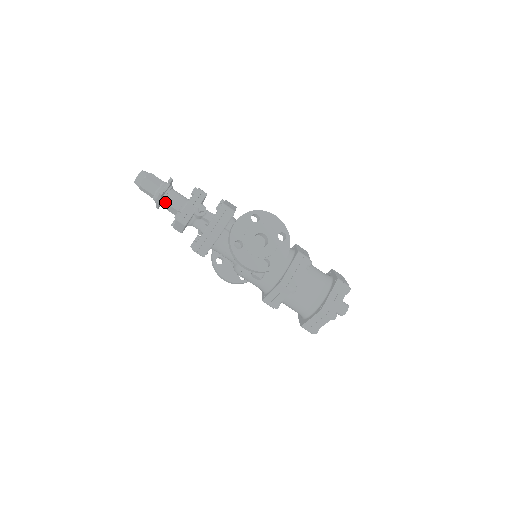
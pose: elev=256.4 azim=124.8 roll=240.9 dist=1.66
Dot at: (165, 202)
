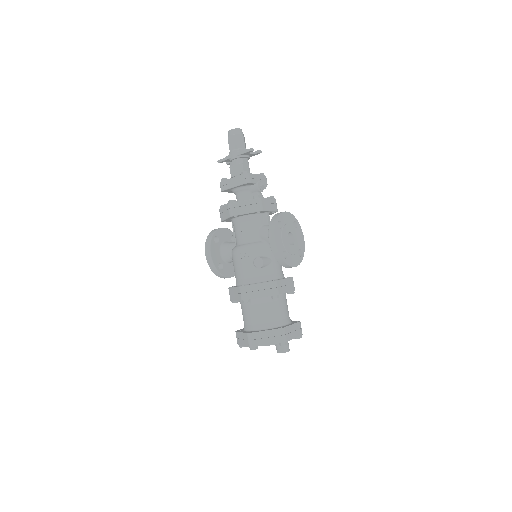
Dot at: (240, 160)
